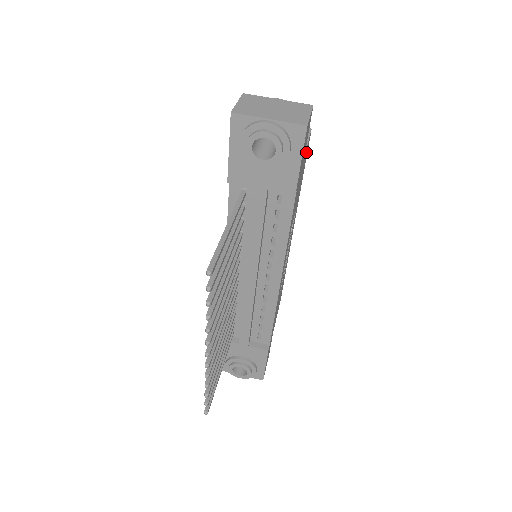
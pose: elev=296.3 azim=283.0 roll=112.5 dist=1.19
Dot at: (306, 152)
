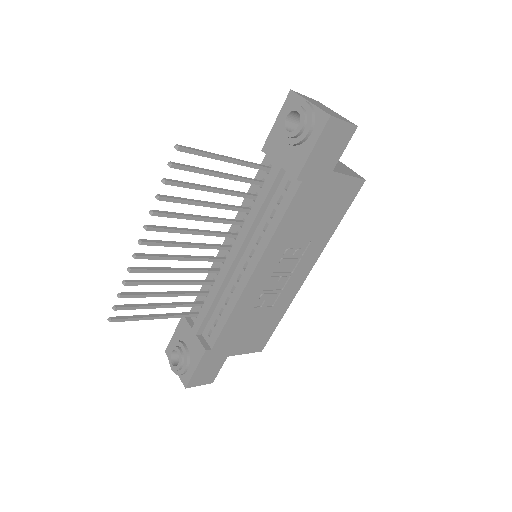
Dot at: (345, 187)
